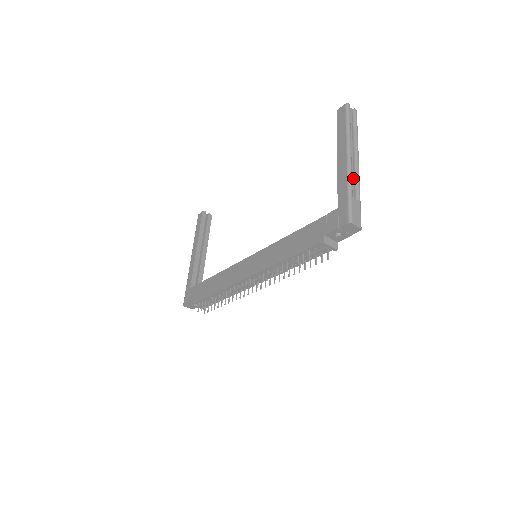
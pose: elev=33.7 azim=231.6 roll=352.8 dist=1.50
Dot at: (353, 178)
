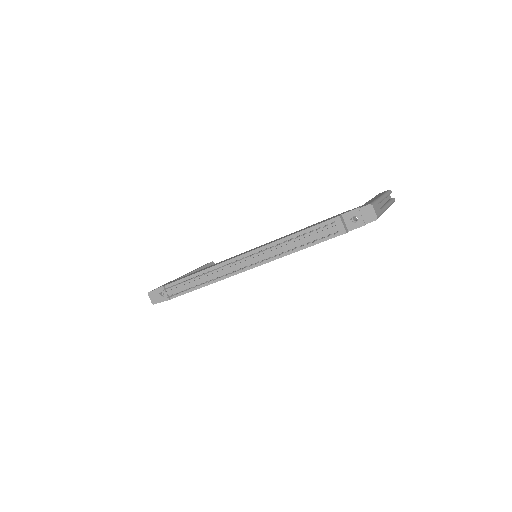
Dot at: (380, 207)
